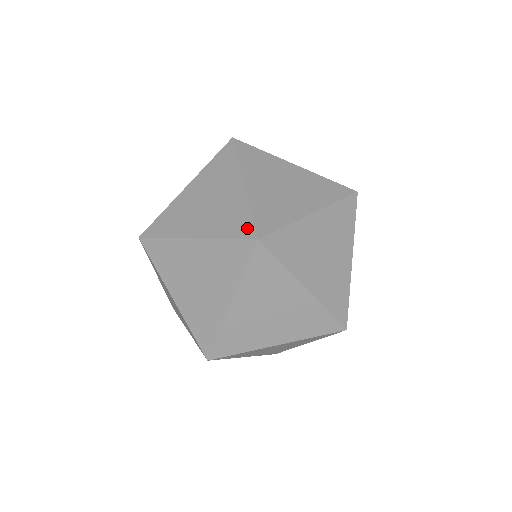
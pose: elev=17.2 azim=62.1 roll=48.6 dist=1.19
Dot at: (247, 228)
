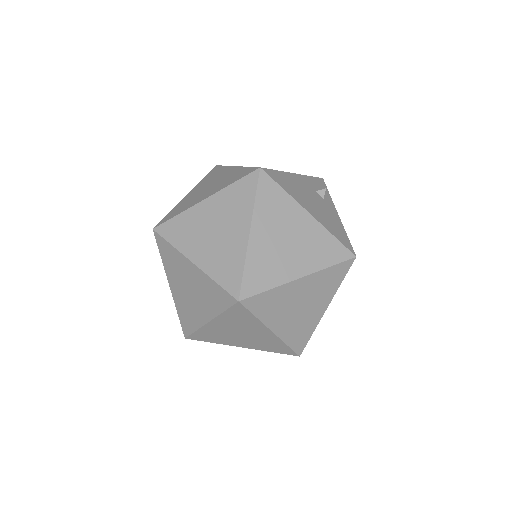
Dot at: (235, 284)
